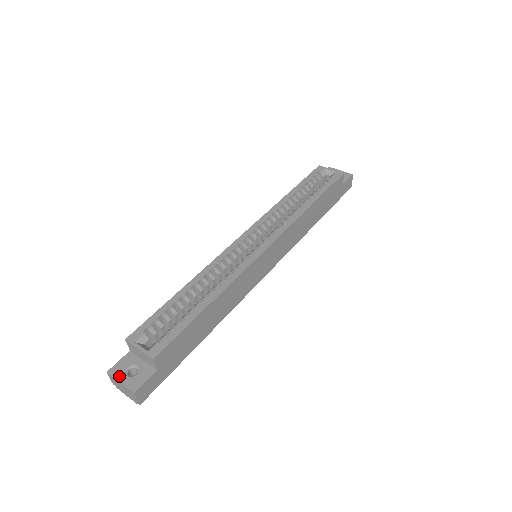
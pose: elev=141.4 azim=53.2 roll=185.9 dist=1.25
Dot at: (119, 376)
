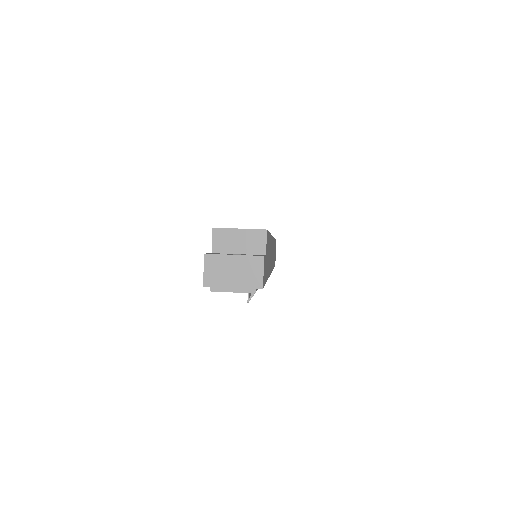
Dot at: (226, 254)
